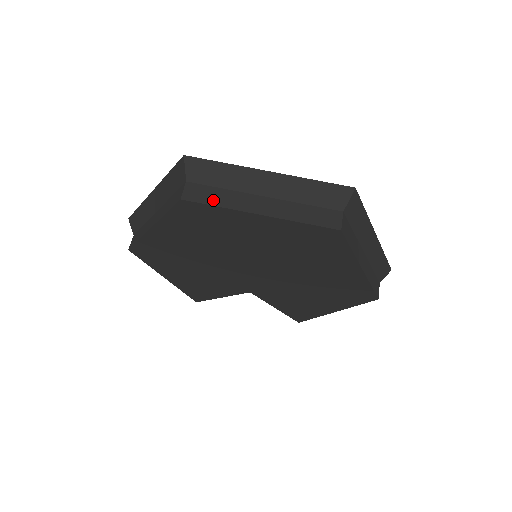
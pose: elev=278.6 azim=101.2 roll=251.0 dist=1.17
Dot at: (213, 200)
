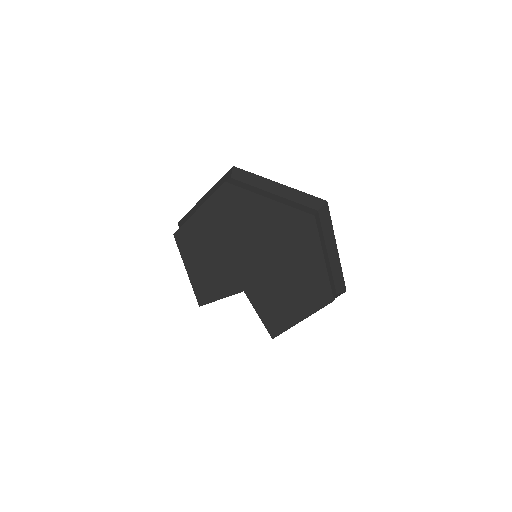
Dot at: (244, 187)
